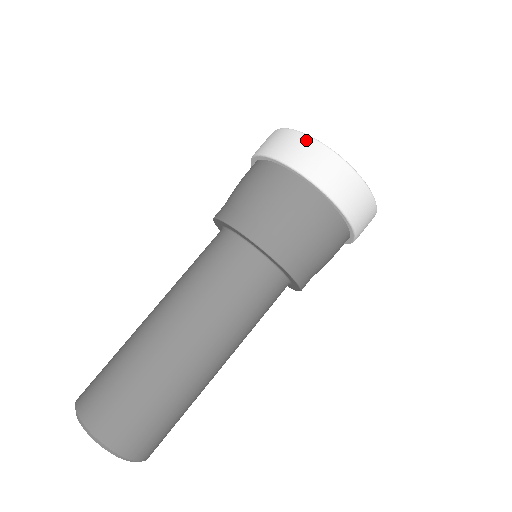
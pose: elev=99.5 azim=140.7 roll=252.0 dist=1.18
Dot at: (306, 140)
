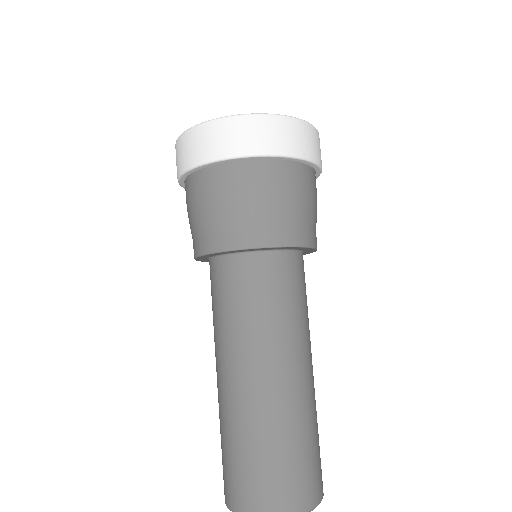
Dot at: occluded
